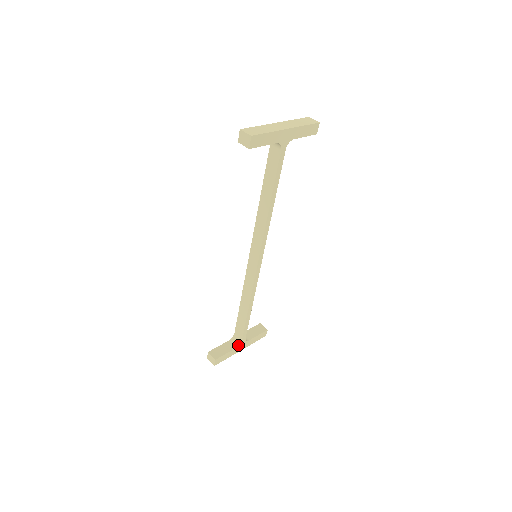
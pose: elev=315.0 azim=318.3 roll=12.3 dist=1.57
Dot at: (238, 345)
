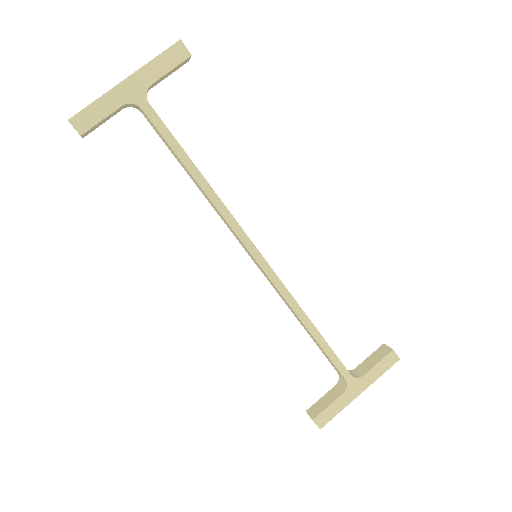
Dot at: (345, 388)
